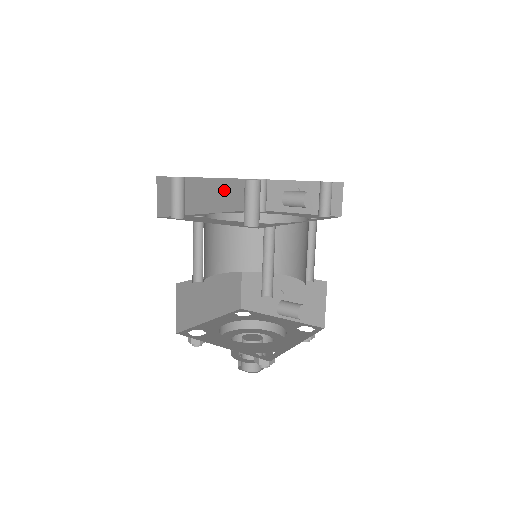
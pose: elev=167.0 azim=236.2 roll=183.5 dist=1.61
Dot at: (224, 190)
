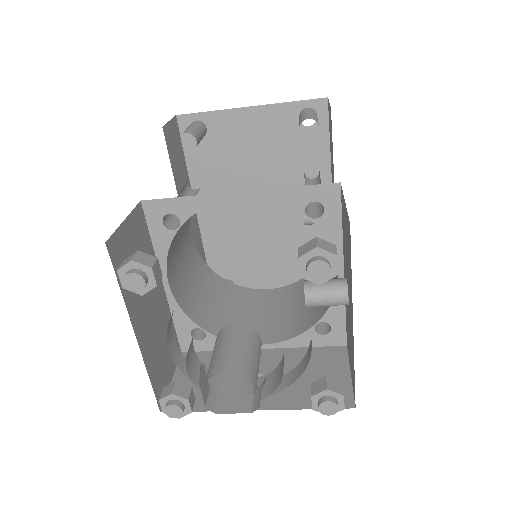
Dot at: (197, 243)
